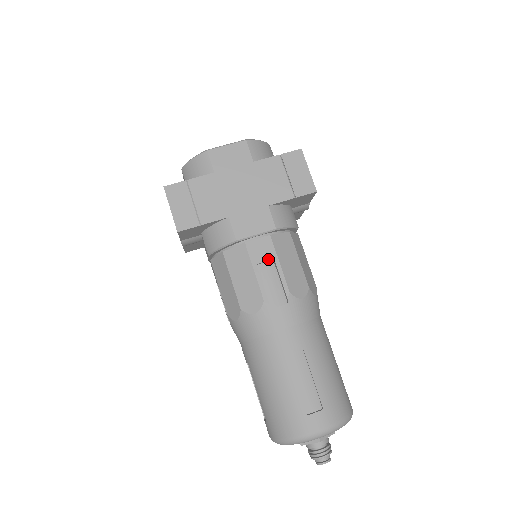
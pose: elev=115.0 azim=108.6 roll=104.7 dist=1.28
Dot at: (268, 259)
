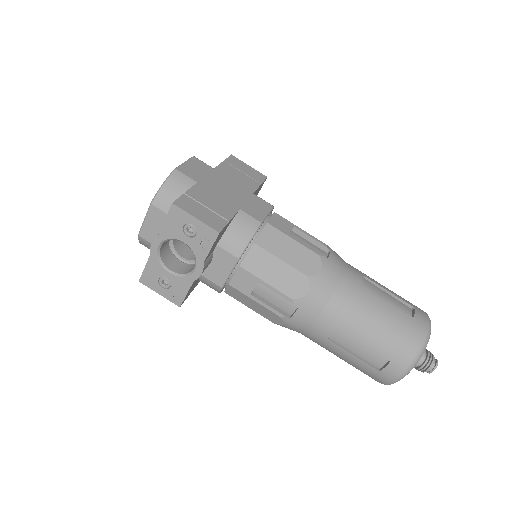
Dot at: (291, 227)
